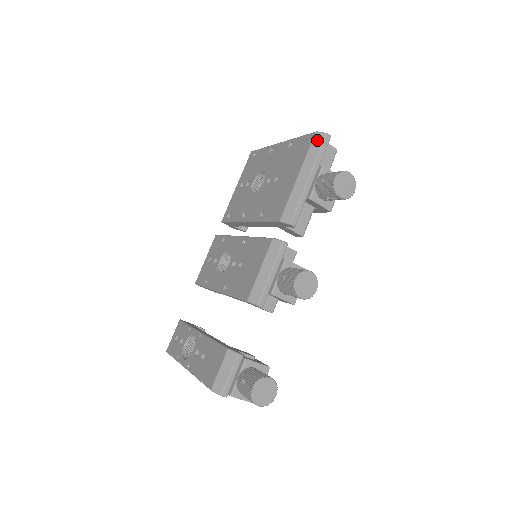
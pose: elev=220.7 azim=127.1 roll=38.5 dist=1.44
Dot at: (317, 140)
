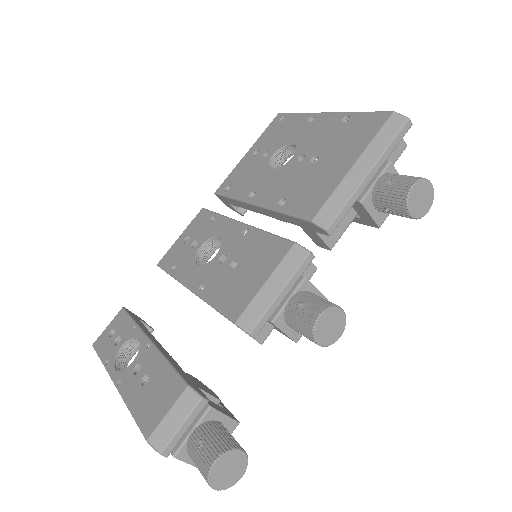
Dot at: (393, 123)
